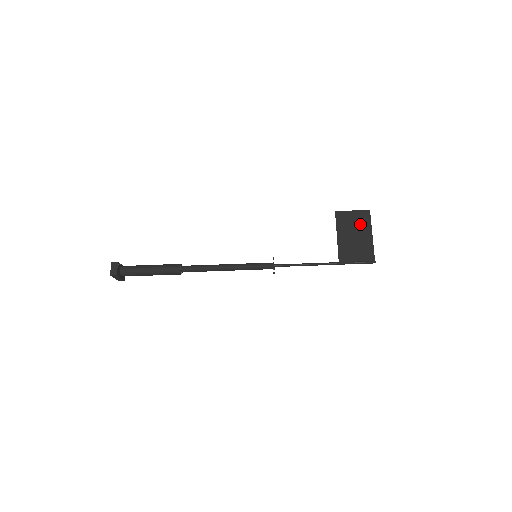
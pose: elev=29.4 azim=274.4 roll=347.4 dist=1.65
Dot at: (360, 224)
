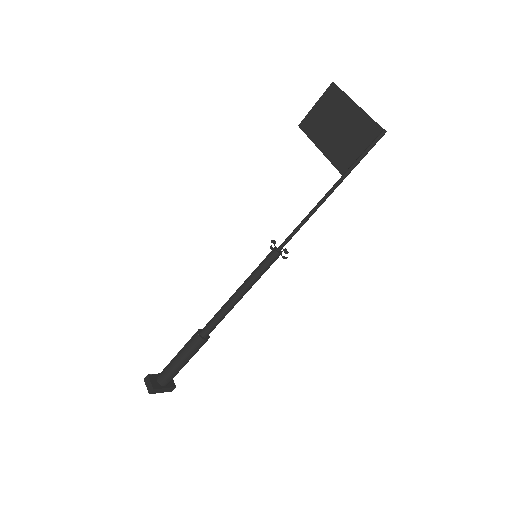
Dot at: (334, 109)
